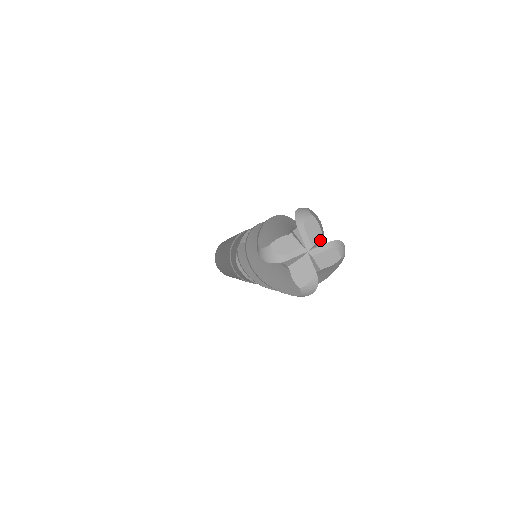
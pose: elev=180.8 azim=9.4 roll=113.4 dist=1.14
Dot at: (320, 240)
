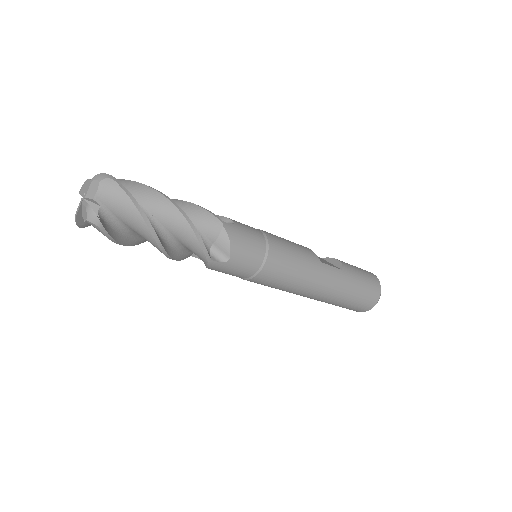
Dot at: occluded
